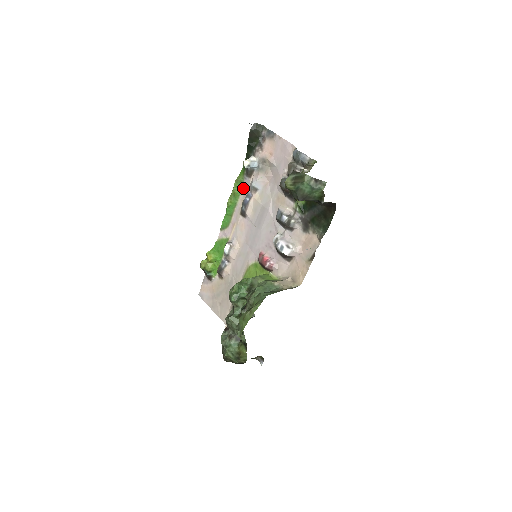
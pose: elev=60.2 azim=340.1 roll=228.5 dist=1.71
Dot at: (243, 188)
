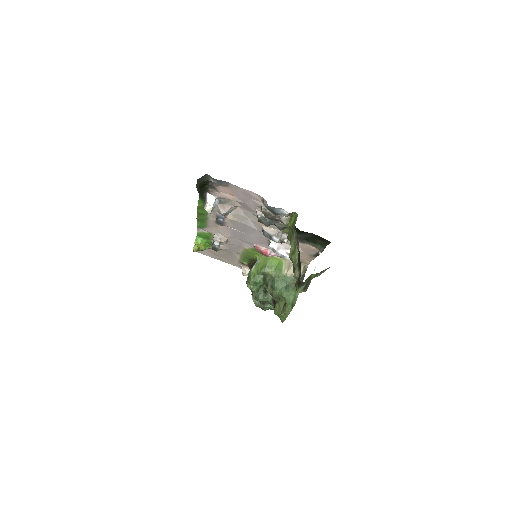
Dot at: occluded
